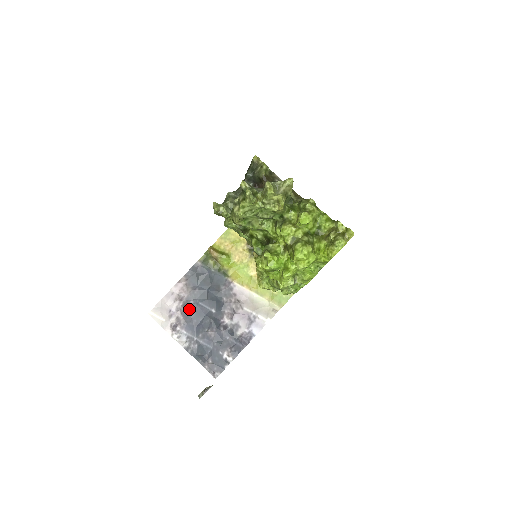
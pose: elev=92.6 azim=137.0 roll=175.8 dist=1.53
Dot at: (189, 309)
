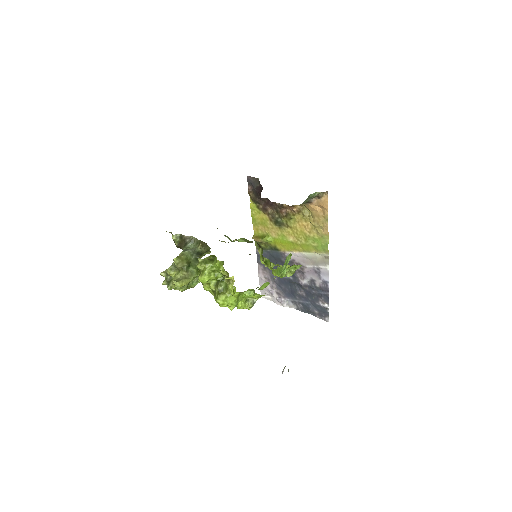
Dot at: (278, 283)
